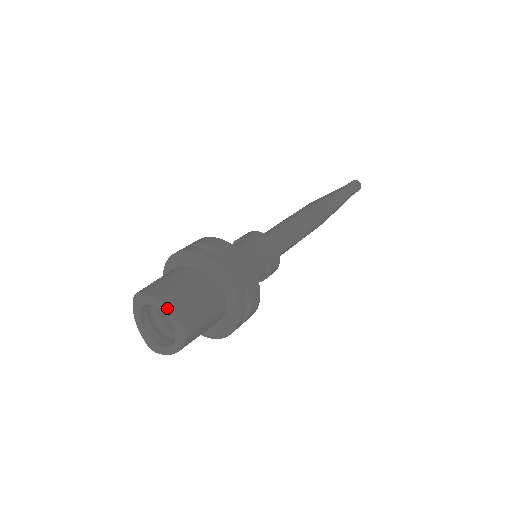
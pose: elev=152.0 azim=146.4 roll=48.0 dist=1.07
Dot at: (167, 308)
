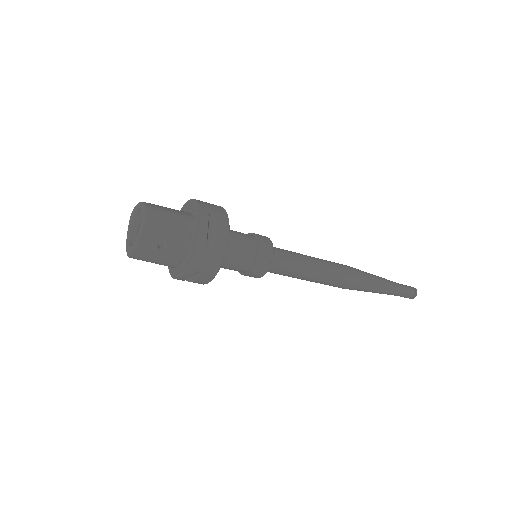
Dot at: (142, 202)
